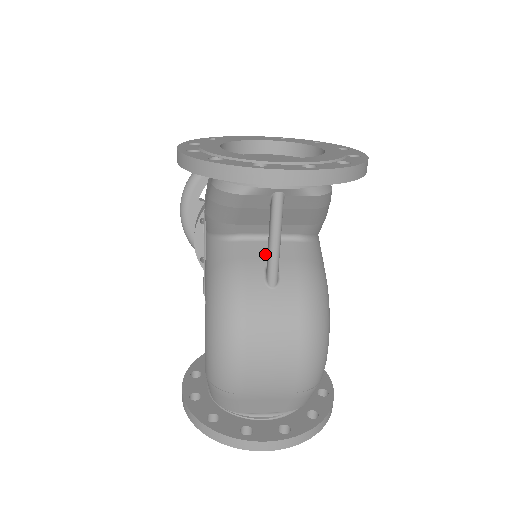
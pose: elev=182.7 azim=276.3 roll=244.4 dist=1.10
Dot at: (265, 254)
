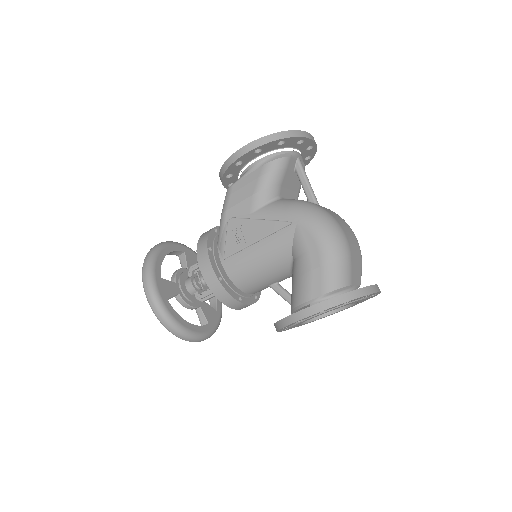
Dot at: occluded
